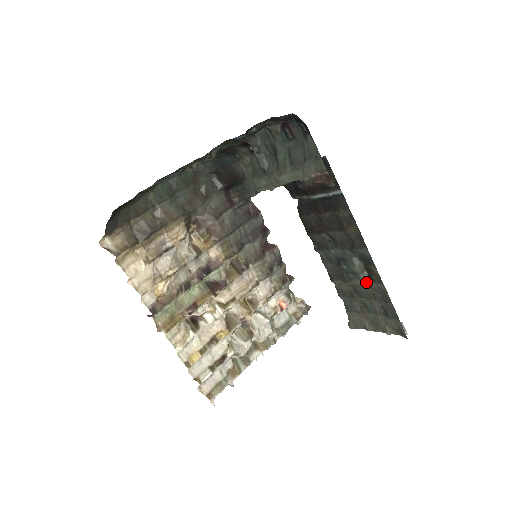
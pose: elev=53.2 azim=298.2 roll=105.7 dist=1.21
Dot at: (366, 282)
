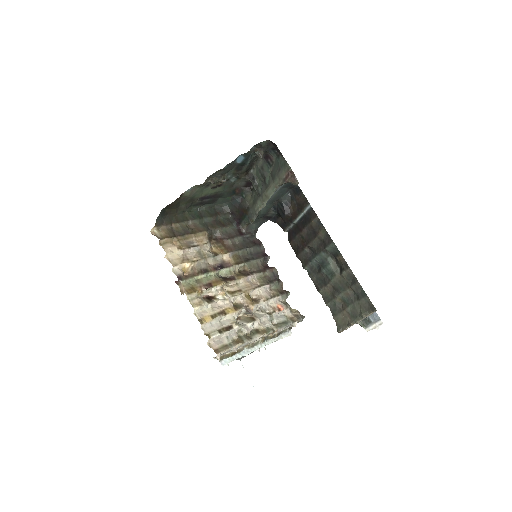
Dot at: (339, 275)
